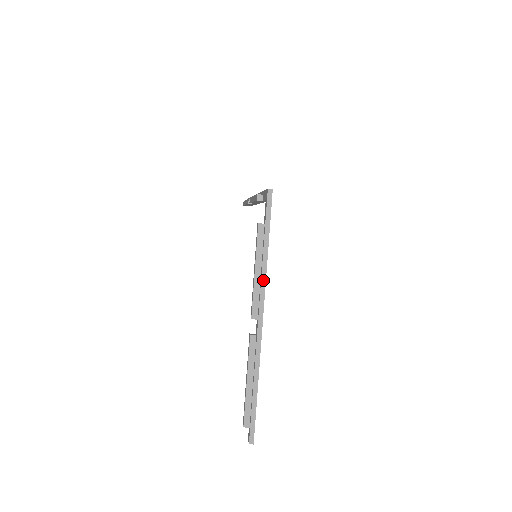
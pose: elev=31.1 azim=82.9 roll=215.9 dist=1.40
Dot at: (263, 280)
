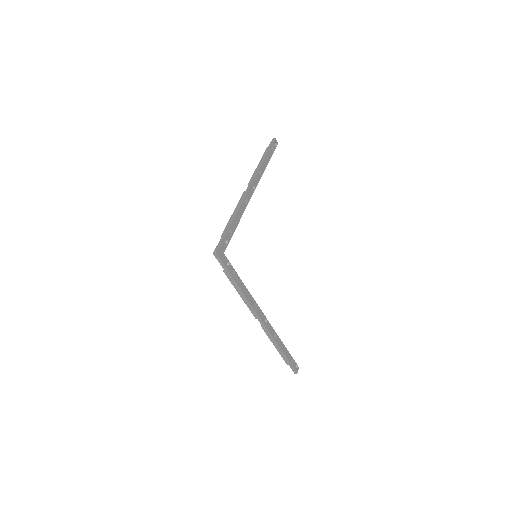
Dot at: (247, 302)
